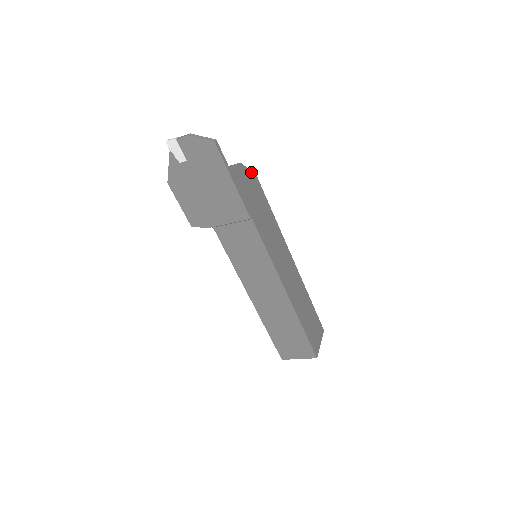
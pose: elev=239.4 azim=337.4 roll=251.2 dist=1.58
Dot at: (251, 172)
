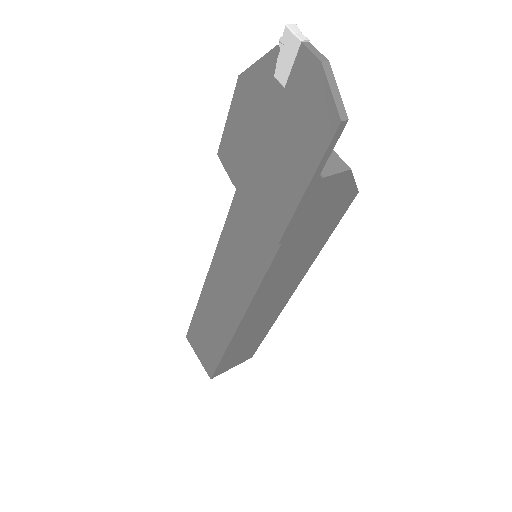
Dot at: (354, 187)
